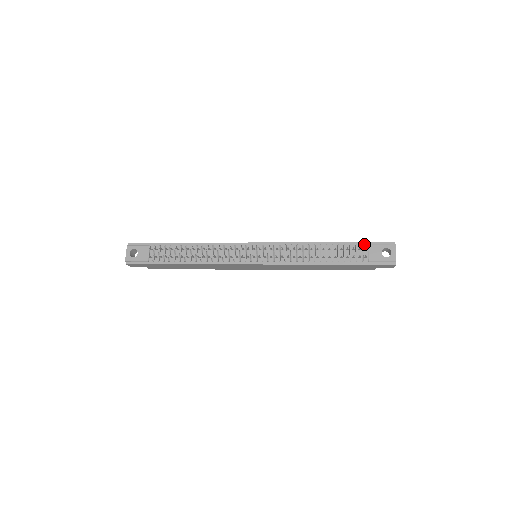
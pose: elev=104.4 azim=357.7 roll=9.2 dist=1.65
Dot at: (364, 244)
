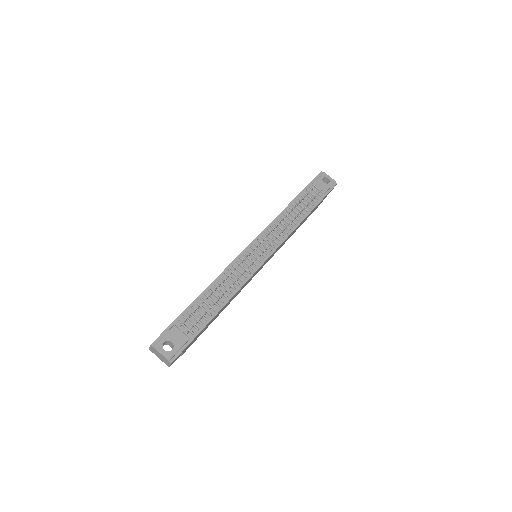
Dot at: (310, 186)
